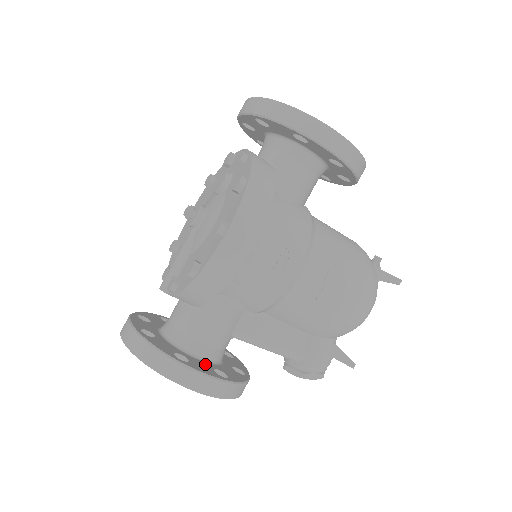
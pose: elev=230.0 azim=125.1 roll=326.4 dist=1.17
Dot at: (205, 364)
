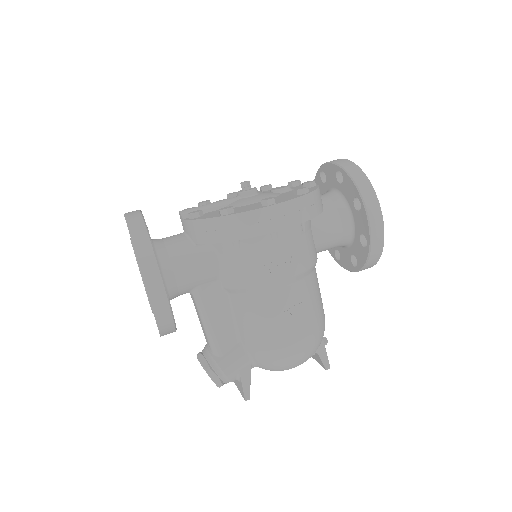
Dot at: occluded
